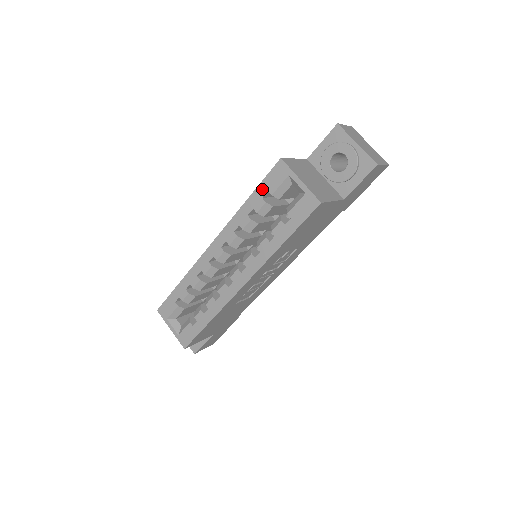
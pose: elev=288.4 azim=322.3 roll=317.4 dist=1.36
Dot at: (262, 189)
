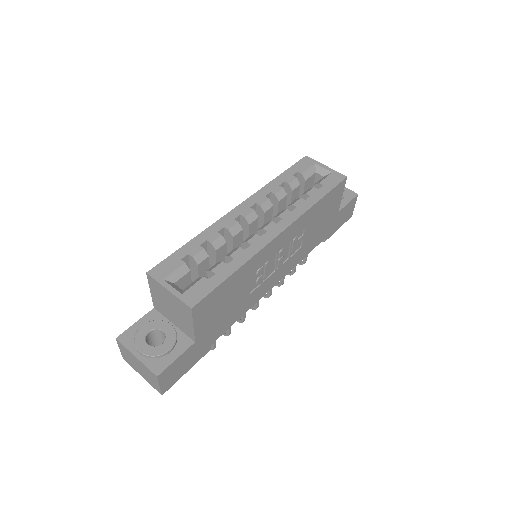
Dot at: (292, 170)
